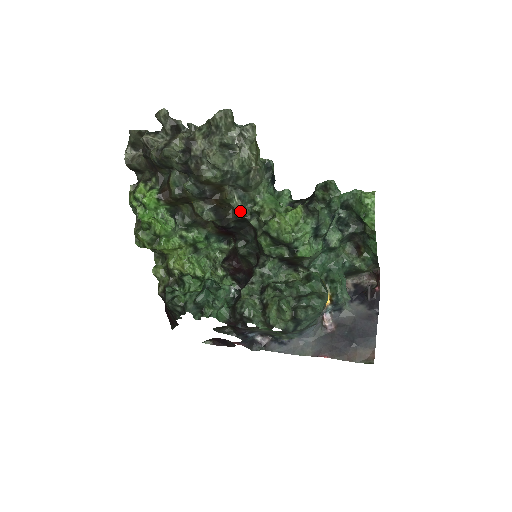
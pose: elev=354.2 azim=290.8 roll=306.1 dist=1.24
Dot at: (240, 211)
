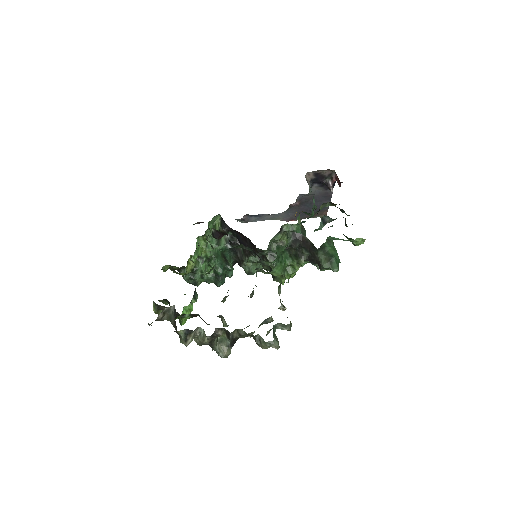
Dot at: occluded
